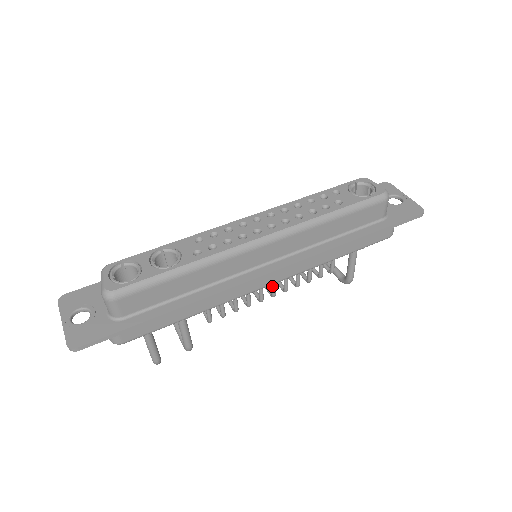
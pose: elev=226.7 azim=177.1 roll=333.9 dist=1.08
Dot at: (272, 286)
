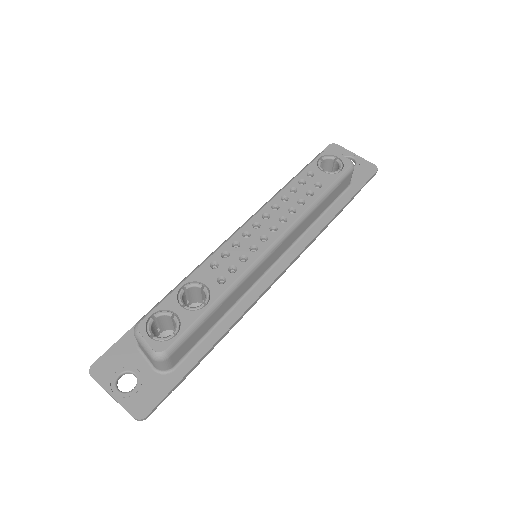
Dot at: occluded
